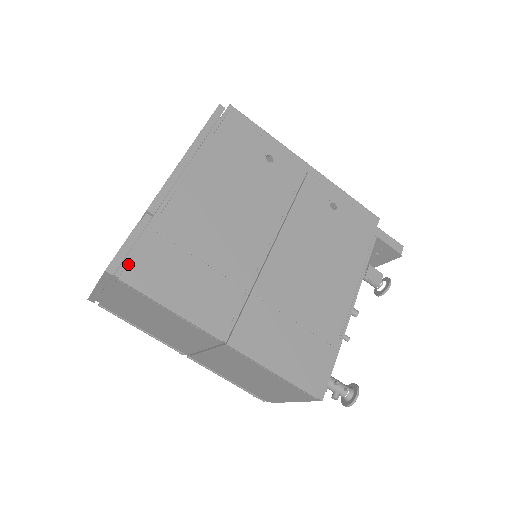
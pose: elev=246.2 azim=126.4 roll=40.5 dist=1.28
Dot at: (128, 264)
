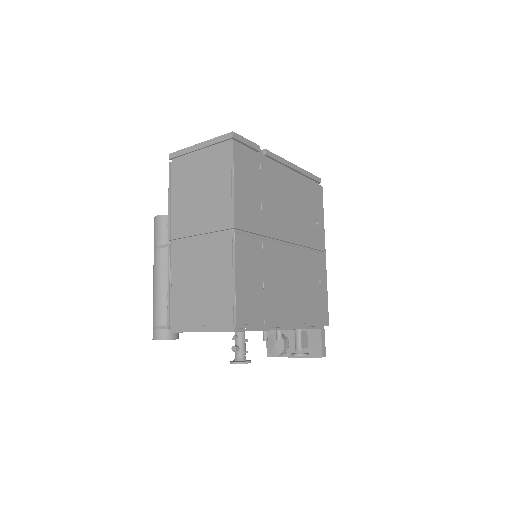
Dot at: (241, 145)
